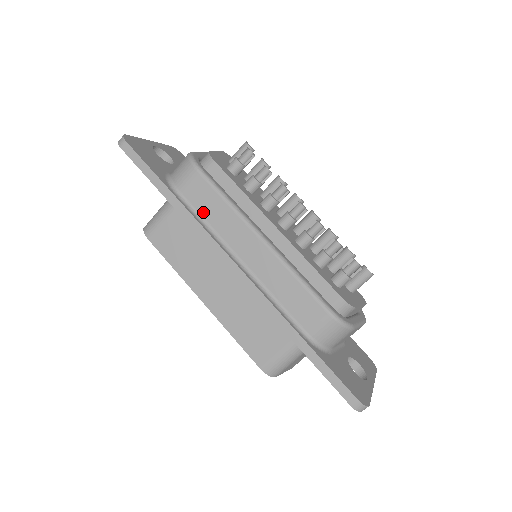
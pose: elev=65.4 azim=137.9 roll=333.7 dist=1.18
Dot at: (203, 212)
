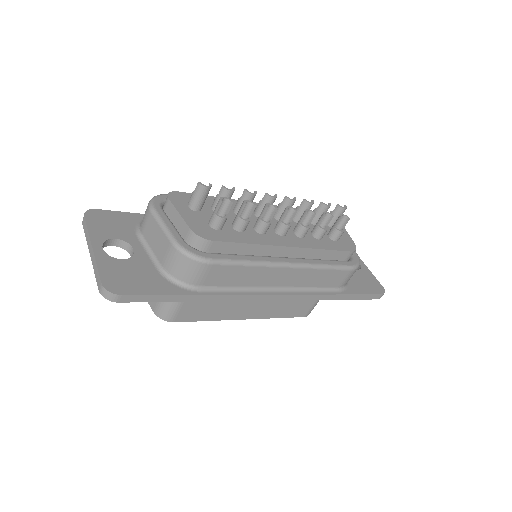
Dot at: (230, 284)
